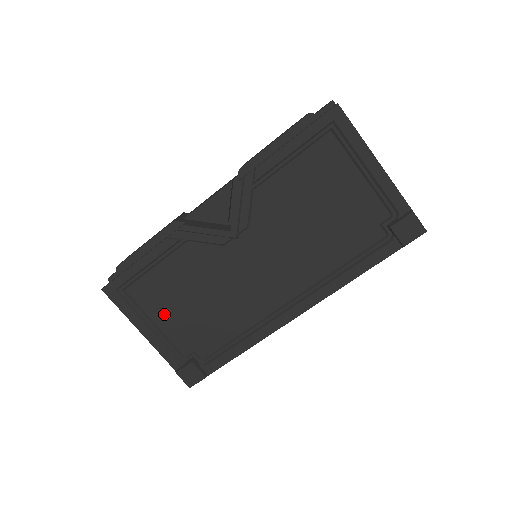
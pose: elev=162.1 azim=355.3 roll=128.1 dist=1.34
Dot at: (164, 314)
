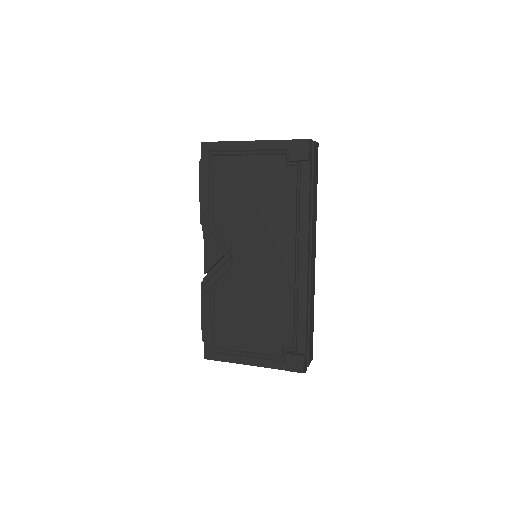
Dot at: (246, 341)
